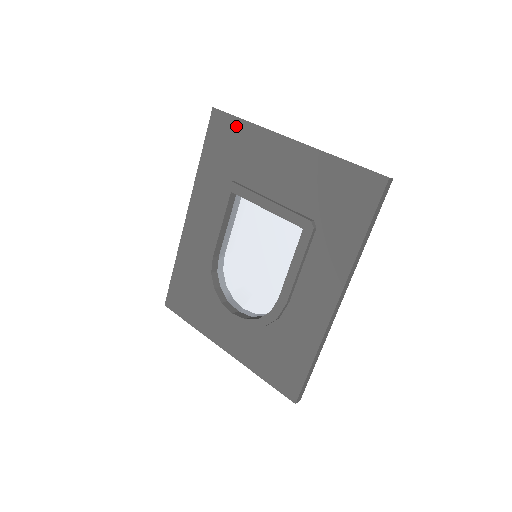
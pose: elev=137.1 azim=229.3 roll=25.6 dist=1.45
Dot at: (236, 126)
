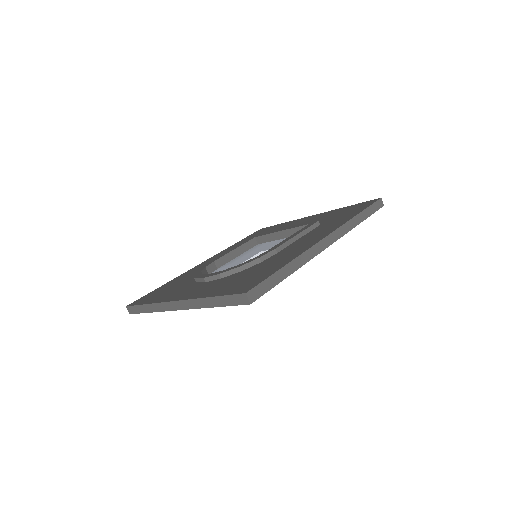
Dot at: (275, 226)
